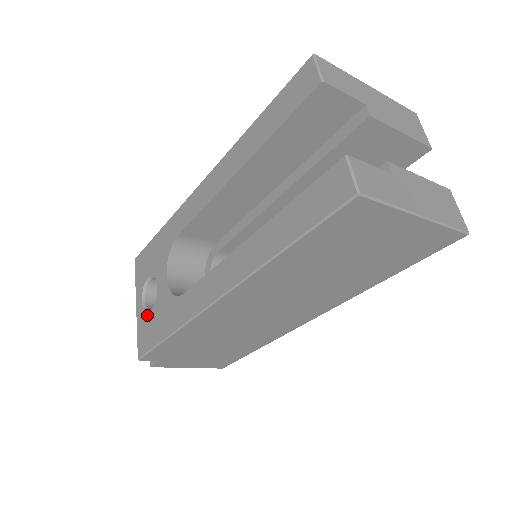
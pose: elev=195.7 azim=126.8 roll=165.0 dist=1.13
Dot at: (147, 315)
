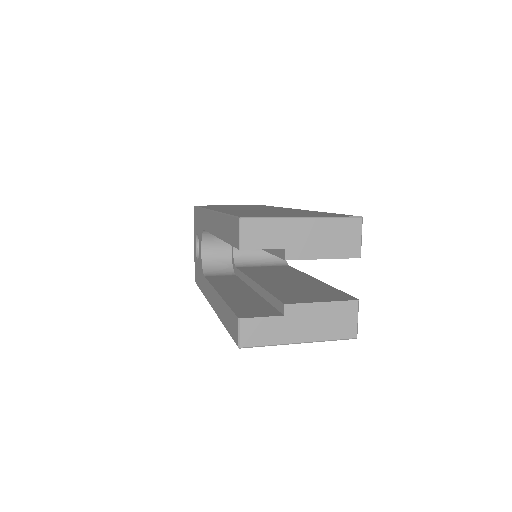
Dot at: (196, 260)
